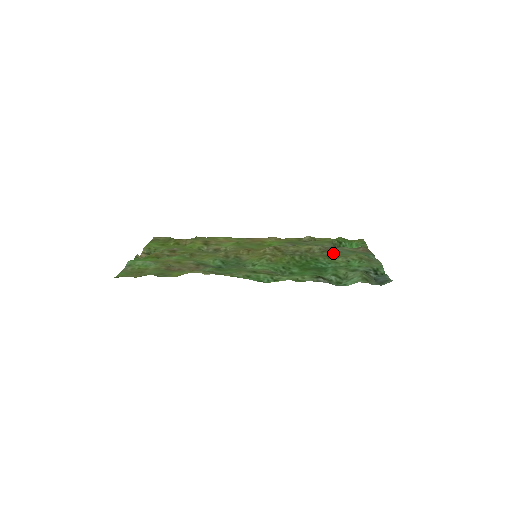
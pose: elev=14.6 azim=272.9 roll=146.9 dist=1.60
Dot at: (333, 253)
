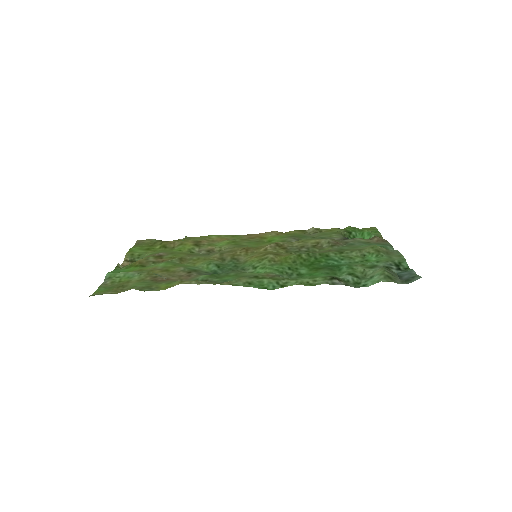
Dot at: (344, 246)
